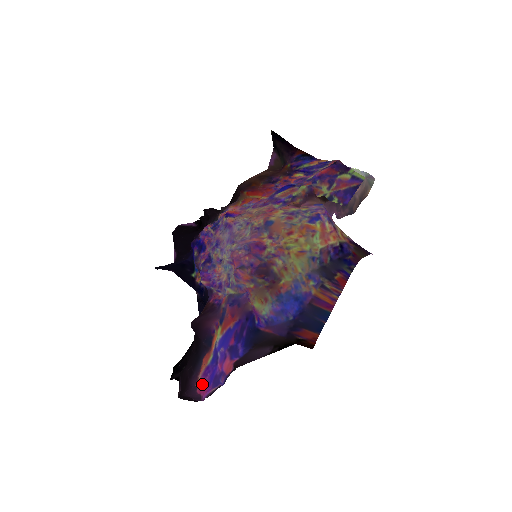
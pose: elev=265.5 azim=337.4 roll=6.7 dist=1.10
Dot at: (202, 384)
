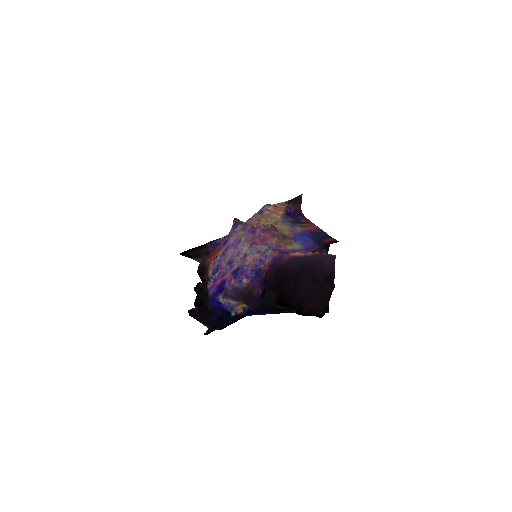
Dot at: (323, 254)
